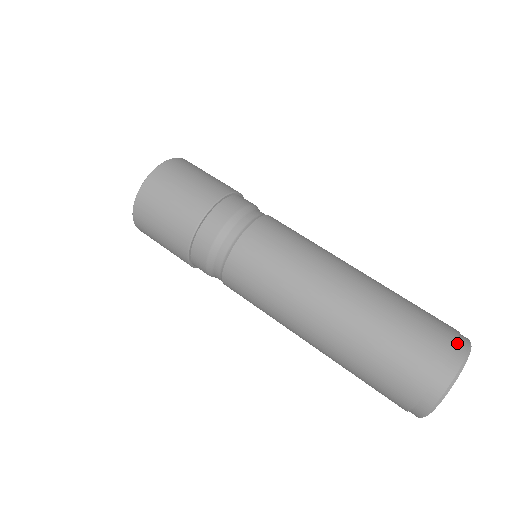
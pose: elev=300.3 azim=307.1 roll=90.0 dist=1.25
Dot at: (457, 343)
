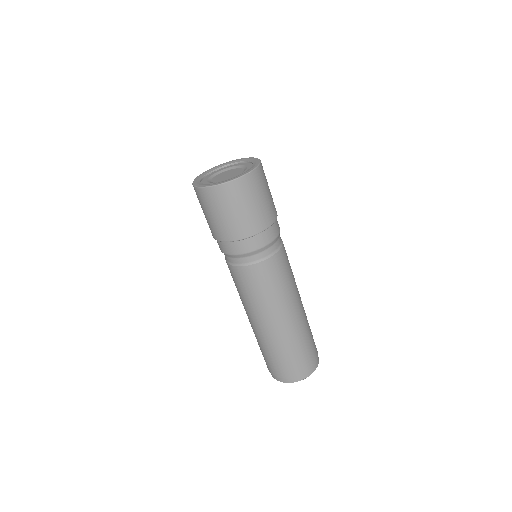
Dot at: (305, 373)
